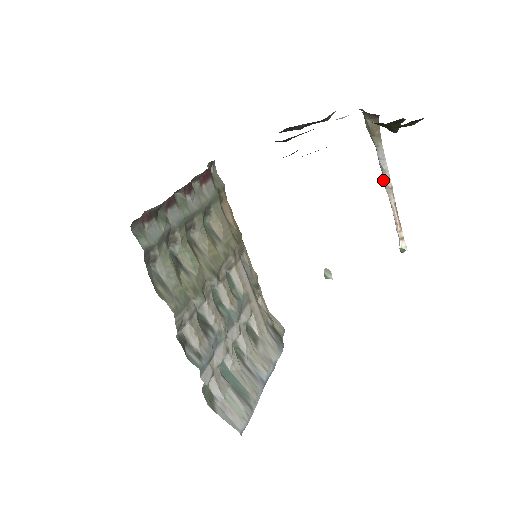
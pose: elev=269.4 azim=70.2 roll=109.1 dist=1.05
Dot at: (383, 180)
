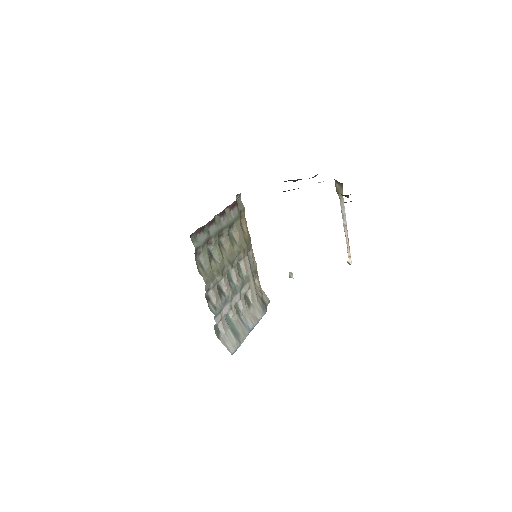
Dot at: occluded
